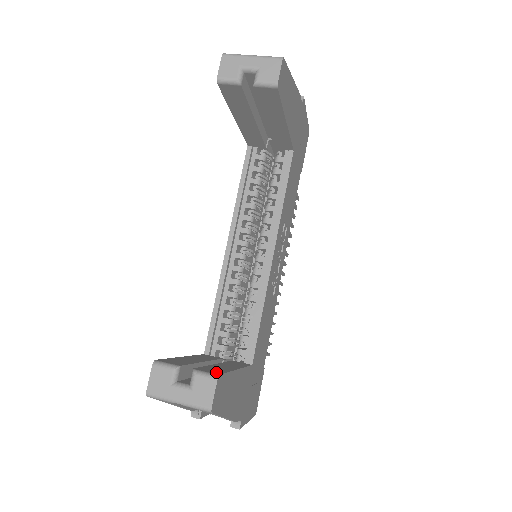
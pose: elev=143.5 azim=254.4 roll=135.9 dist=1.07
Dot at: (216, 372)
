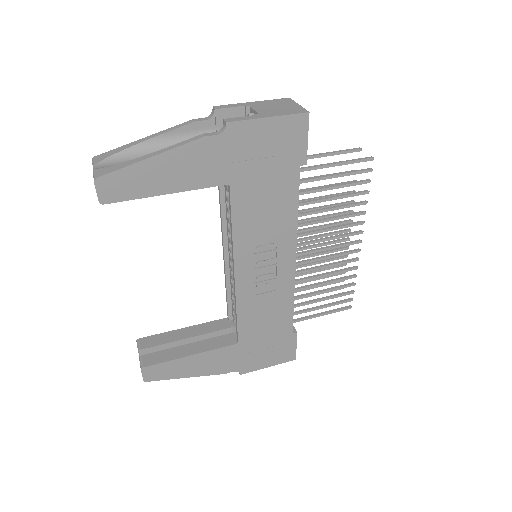
Dot at: (149, 363)
